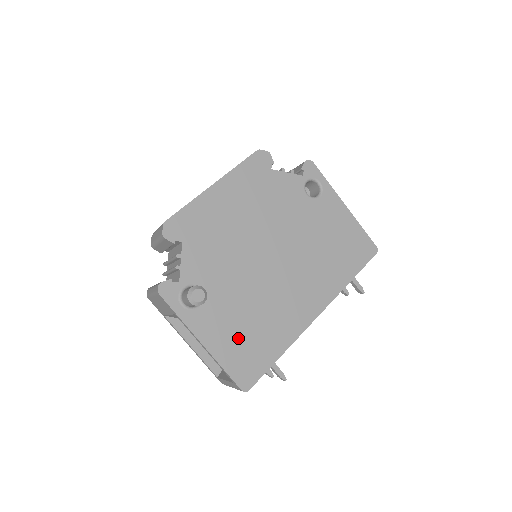
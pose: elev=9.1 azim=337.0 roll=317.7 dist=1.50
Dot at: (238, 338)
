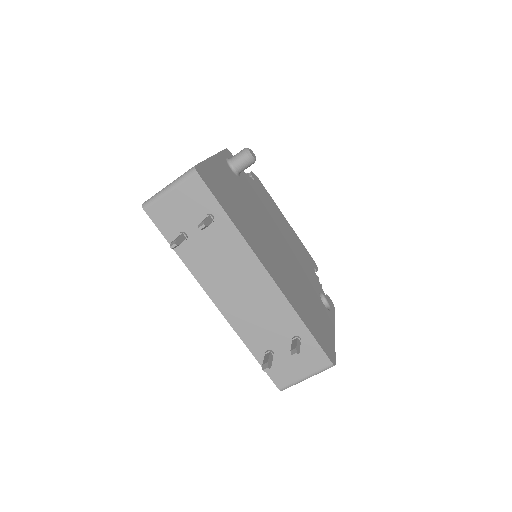
Dot at: (226, 186)
